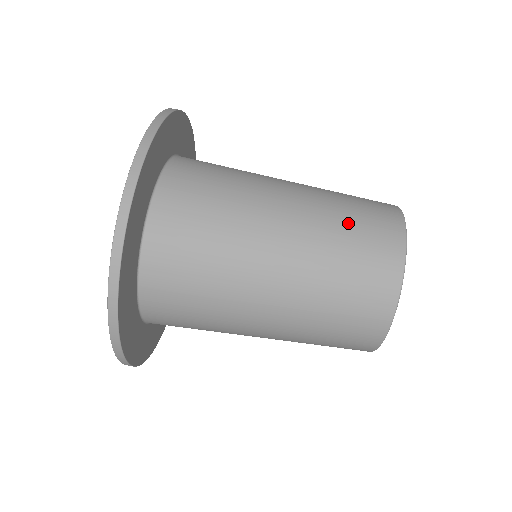
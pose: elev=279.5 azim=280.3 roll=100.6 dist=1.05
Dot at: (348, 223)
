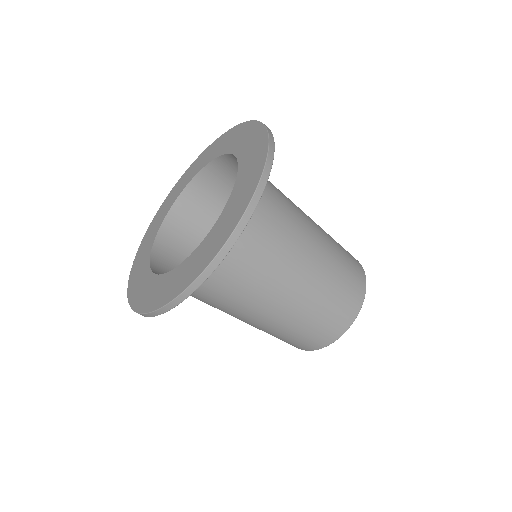
Dot at: occluded
